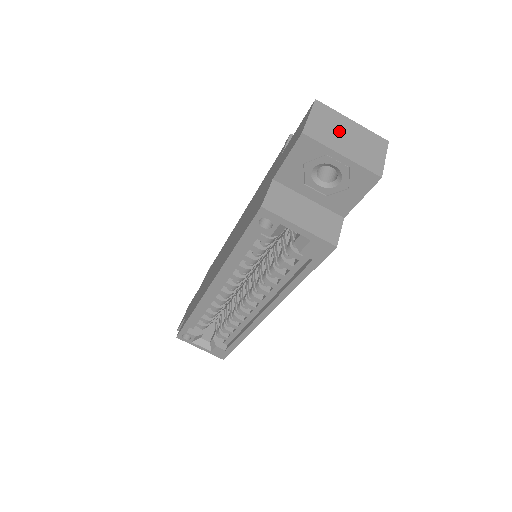
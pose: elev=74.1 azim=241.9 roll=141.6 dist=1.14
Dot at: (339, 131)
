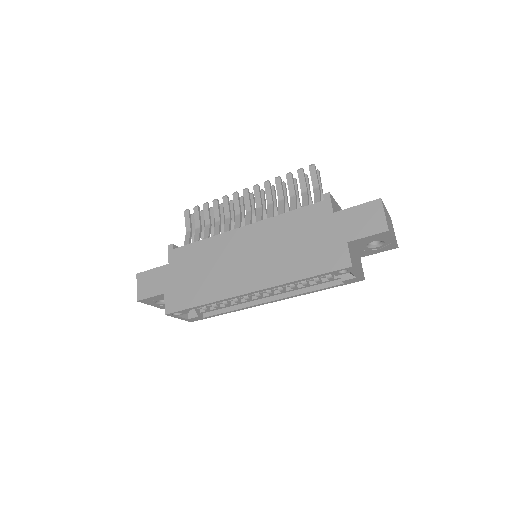
Dot at: (389, 221)
